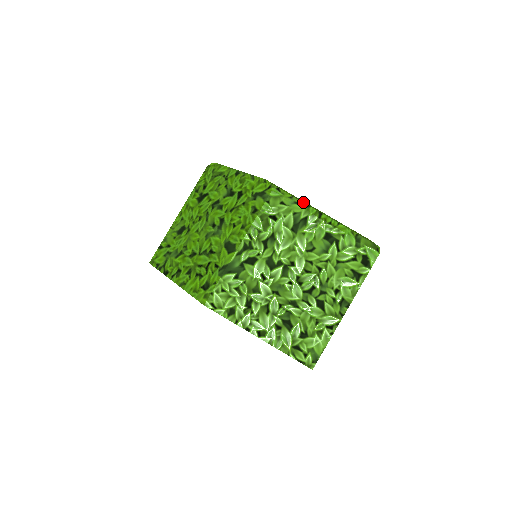
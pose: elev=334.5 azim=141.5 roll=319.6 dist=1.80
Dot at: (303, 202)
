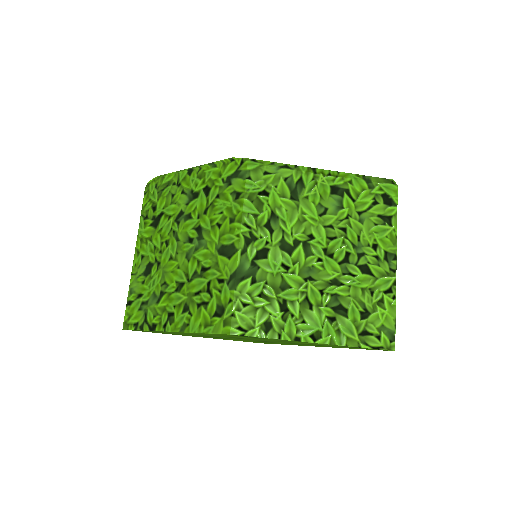
Dot at: (288, 164)
